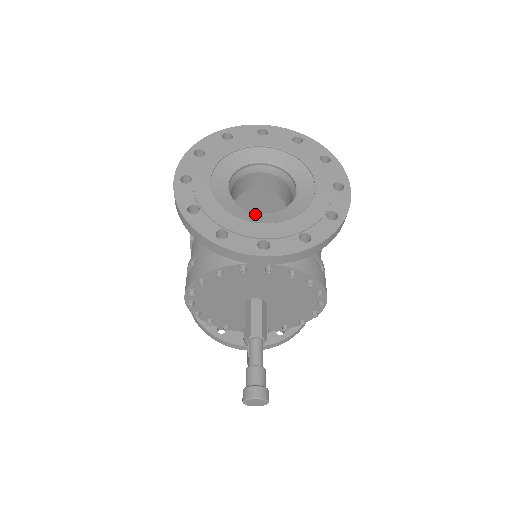
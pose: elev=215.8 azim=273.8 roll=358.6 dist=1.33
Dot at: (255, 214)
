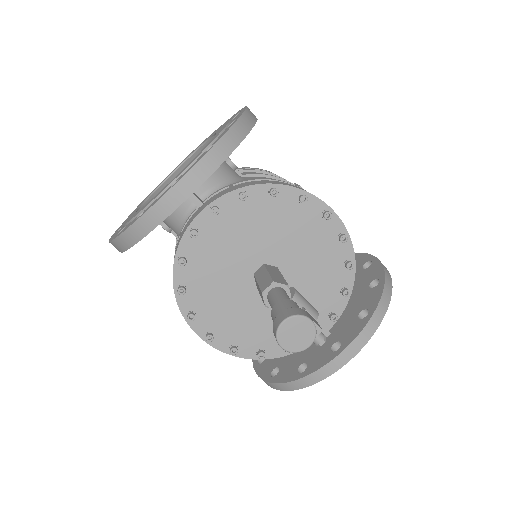
Dot at: occluded
